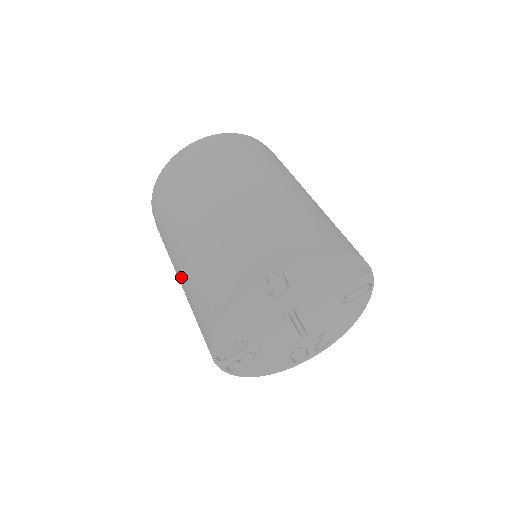
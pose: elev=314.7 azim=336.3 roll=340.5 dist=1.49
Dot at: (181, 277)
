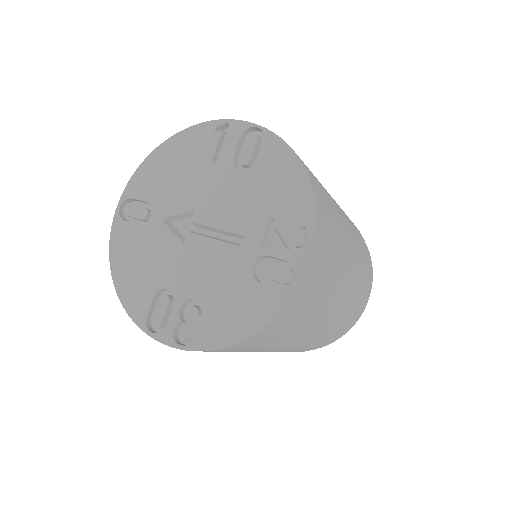
Dot at: occluded
